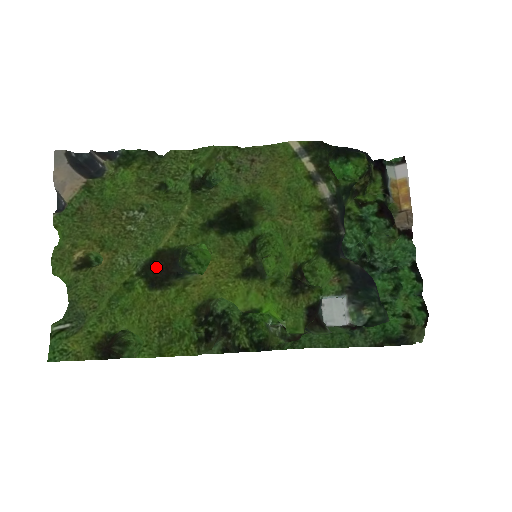
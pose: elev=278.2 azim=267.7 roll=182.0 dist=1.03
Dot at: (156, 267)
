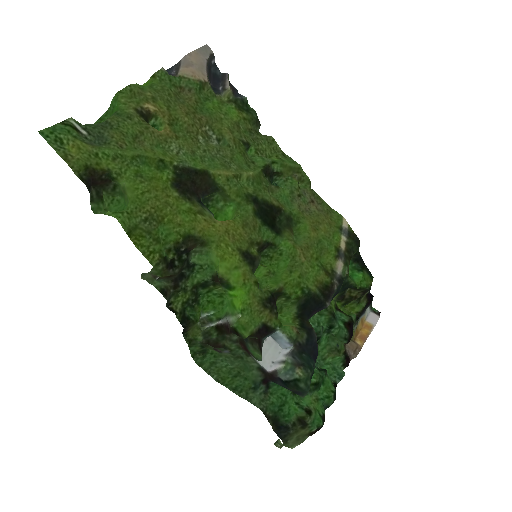
Dot at: (193, 179)
